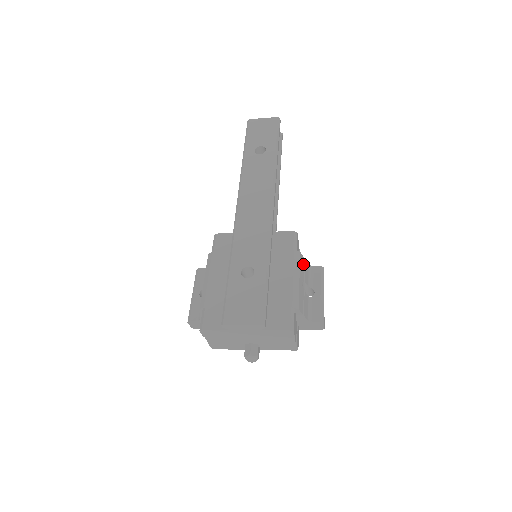
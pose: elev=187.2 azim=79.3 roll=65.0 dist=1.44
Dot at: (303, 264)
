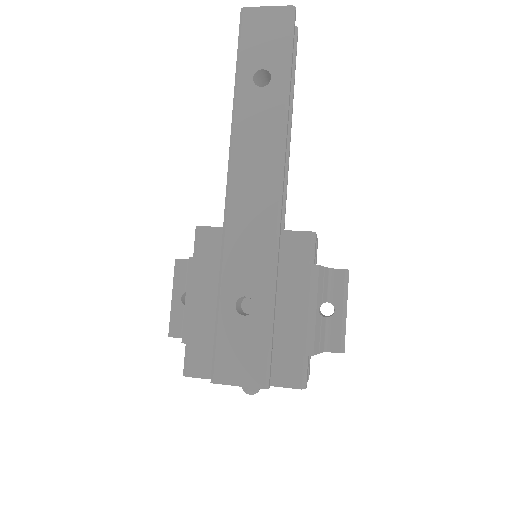
Dot at: (322, 278)
